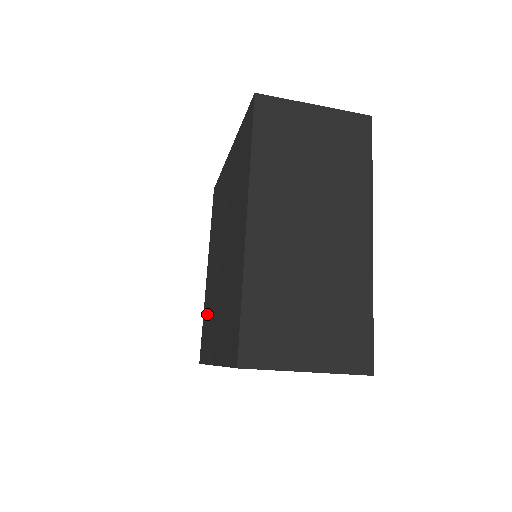
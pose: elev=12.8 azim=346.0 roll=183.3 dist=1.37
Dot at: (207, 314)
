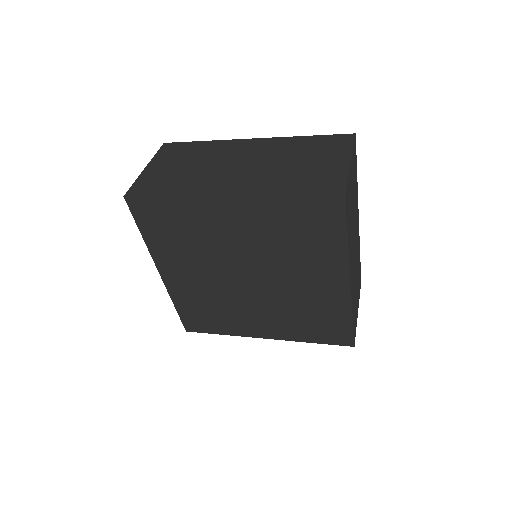
Dot at: (201, 307)
